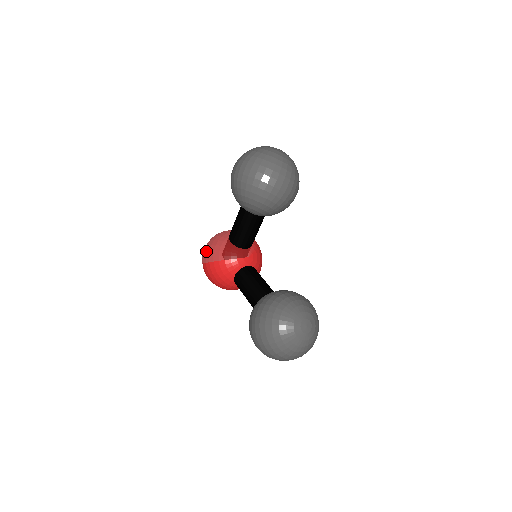
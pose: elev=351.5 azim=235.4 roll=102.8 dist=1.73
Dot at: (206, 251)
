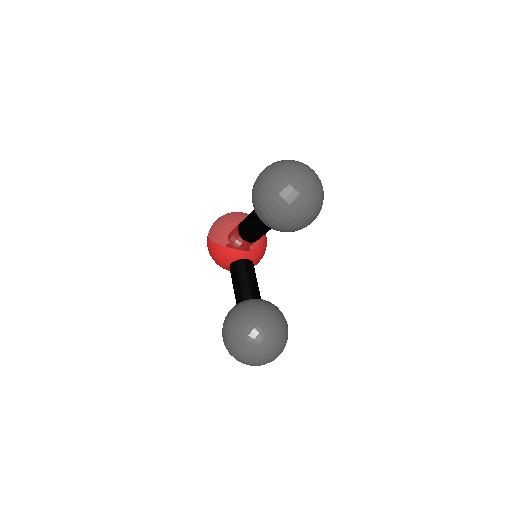
Dot at: (214, 228)
